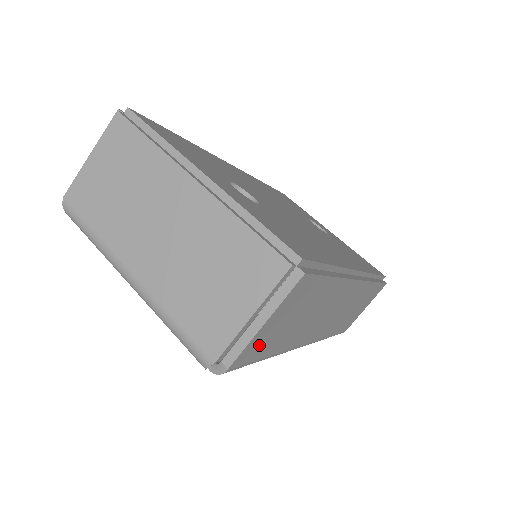
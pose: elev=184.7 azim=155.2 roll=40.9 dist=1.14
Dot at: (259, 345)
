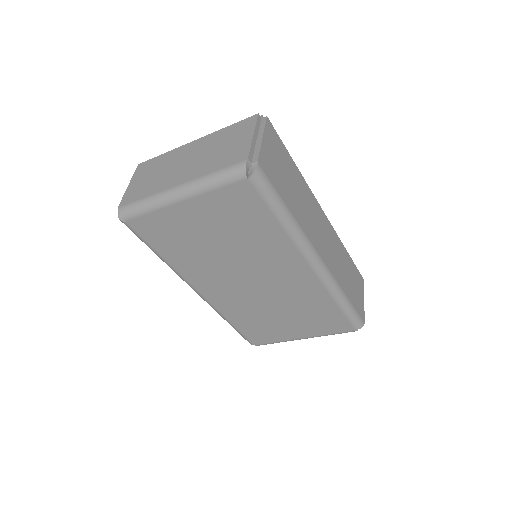
Dot at: (270, 168)
